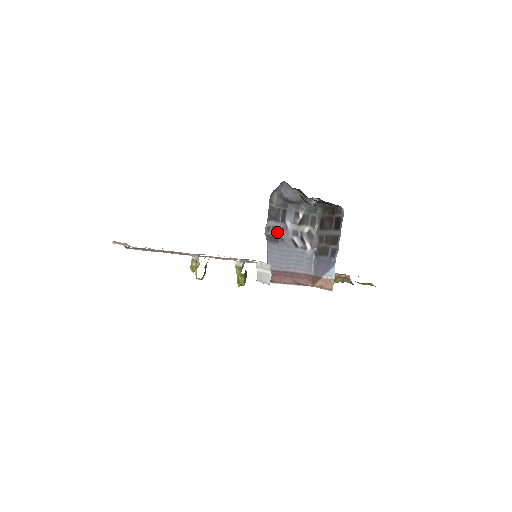
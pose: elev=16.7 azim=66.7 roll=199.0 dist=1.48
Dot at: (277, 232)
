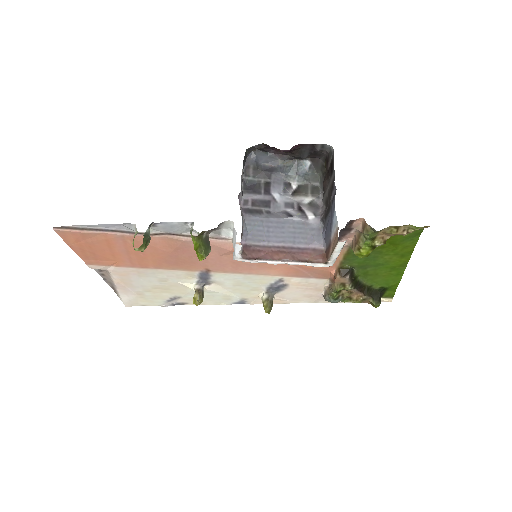
Dot at: (260, 205)
